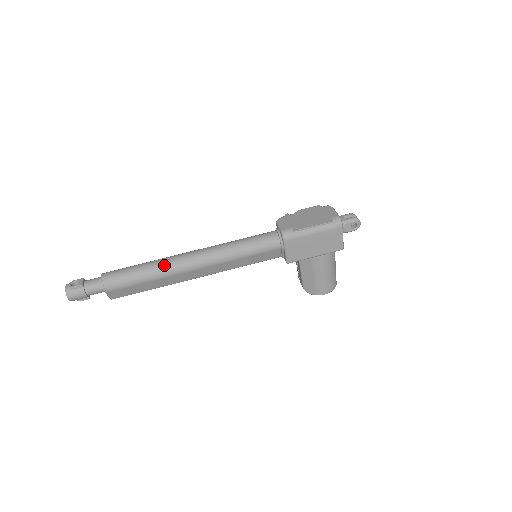
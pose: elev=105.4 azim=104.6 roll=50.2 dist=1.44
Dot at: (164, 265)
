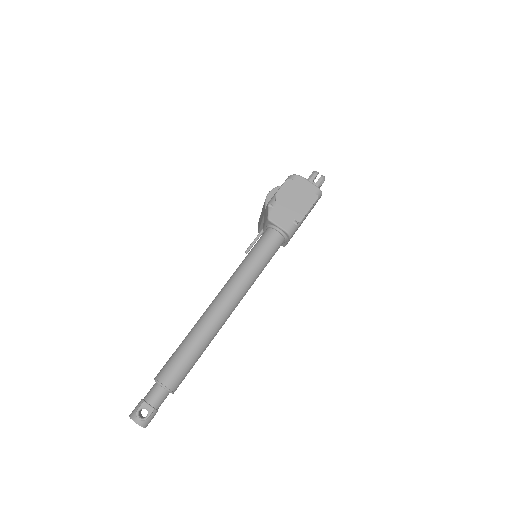
Dot at: (212, 332)
